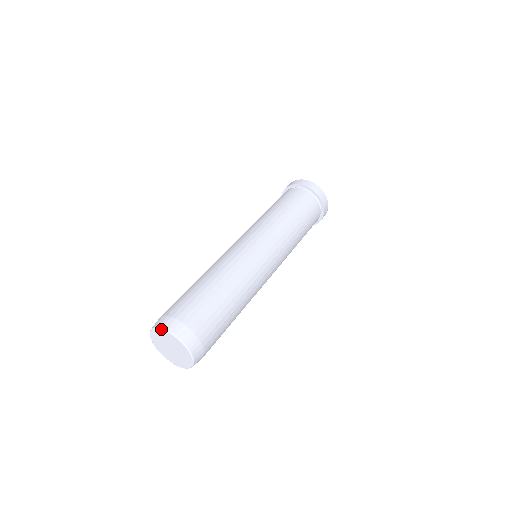
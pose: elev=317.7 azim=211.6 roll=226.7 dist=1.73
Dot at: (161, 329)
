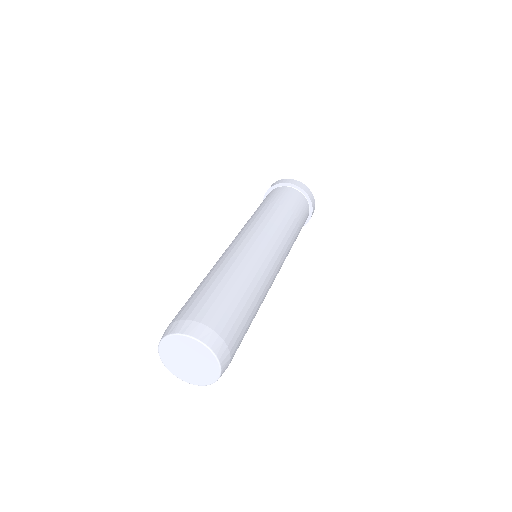
Dot at: (177, 335)
